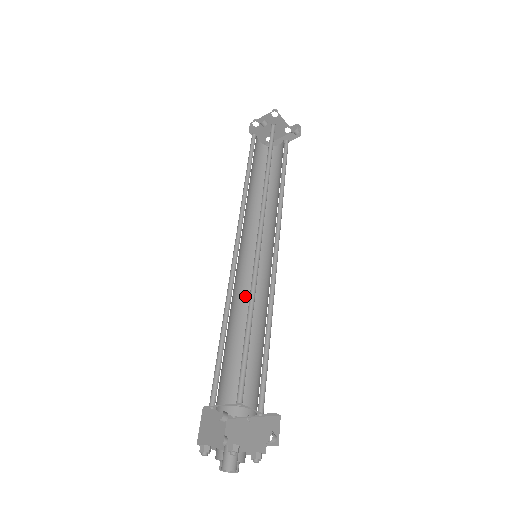
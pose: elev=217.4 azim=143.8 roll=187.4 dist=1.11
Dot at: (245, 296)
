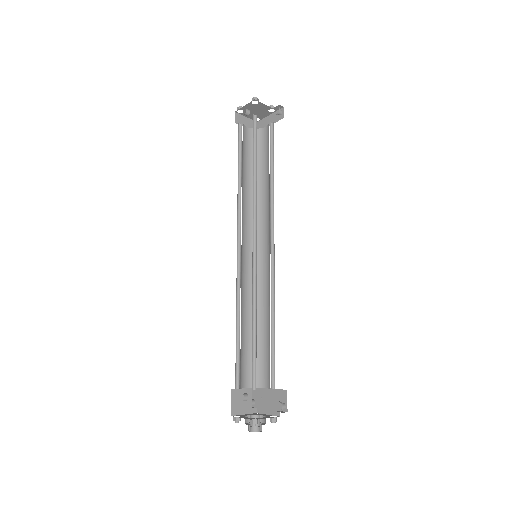
Dot at: occluded
